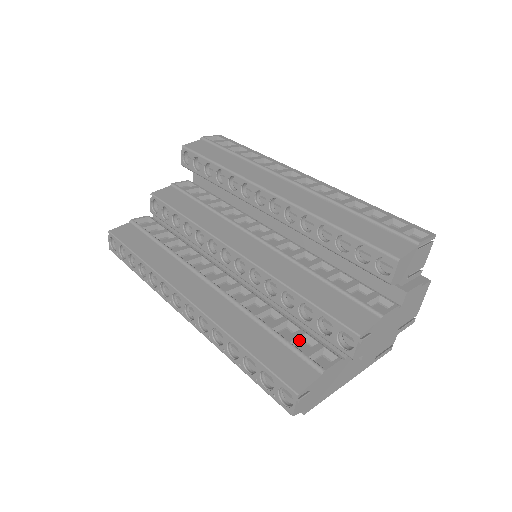
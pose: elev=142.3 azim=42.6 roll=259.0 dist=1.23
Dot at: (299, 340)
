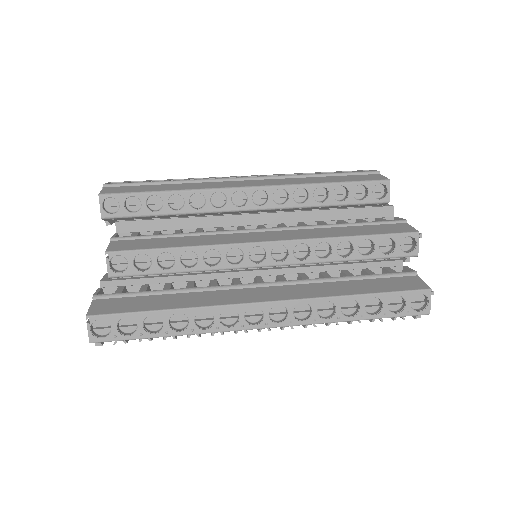
Dot at: occluded
